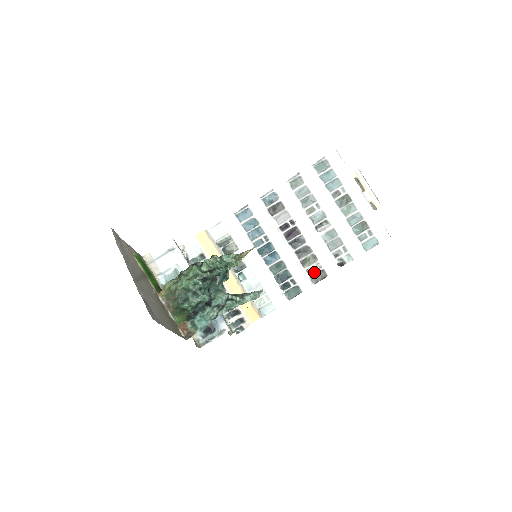
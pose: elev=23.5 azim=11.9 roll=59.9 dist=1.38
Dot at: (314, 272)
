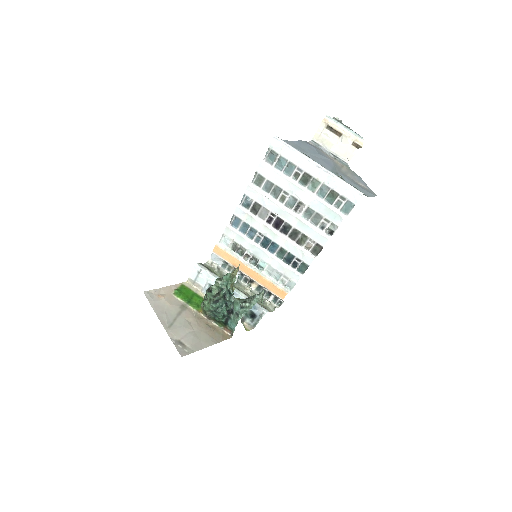
Dot at: (311, 247)
